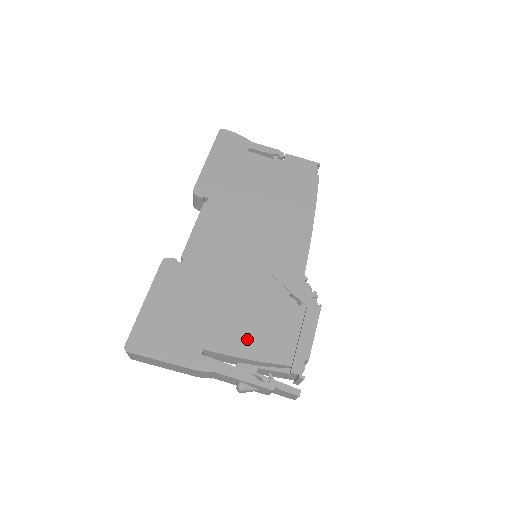
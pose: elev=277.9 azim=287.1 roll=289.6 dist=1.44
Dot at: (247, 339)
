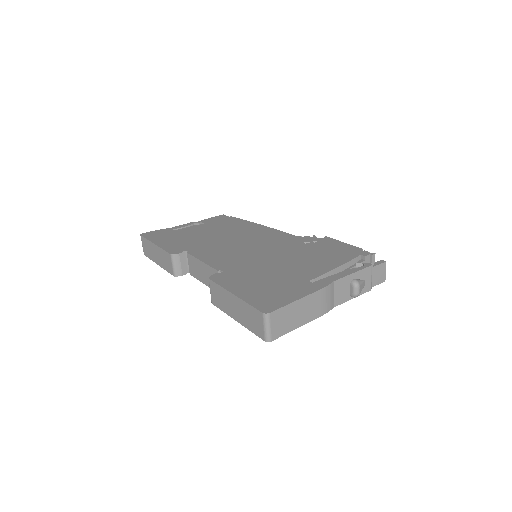
Dot at: (321, 264)
